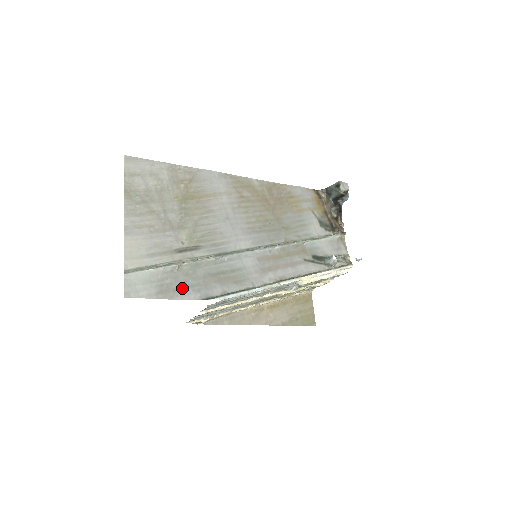
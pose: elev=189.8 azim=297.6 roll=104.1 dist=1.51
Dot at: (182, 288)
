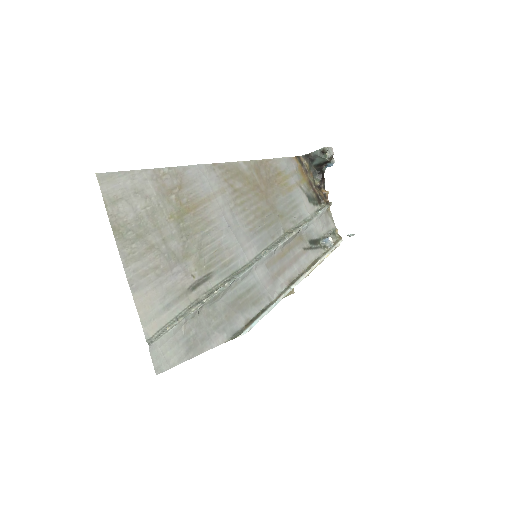
Dot at: (208, 334)
